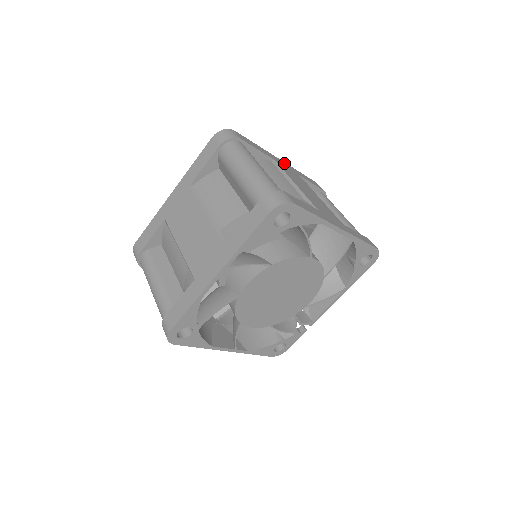
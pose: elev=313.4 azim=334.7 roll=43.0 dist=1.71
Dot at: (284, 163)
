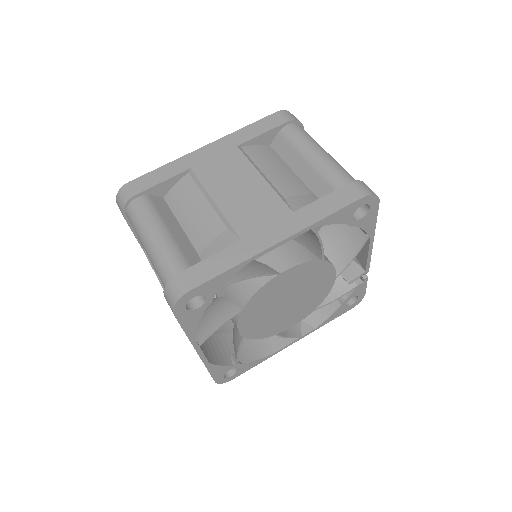
Dot at: (211, 147)
